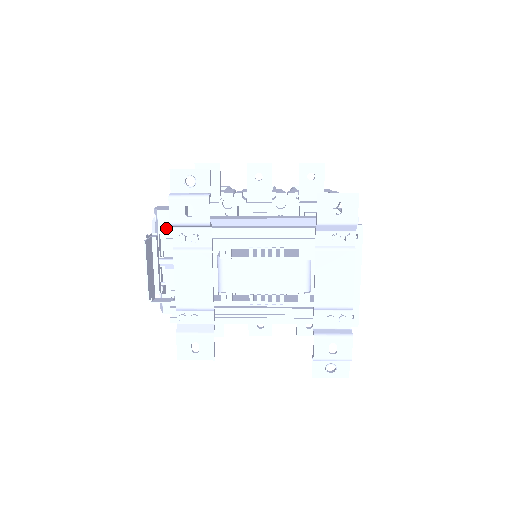
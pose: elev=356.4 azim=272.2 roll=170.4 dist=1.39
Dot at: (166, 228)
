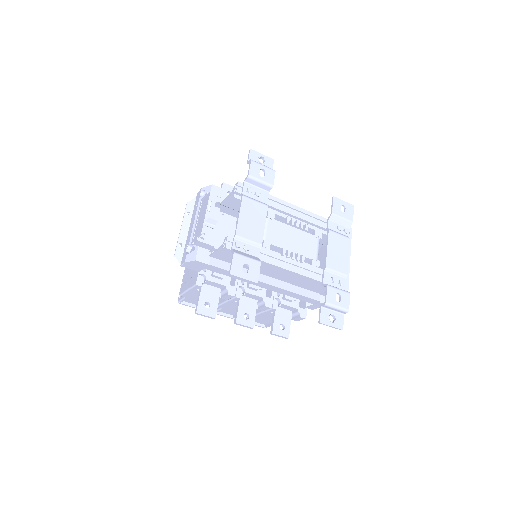
Dot at: (238, 182)
